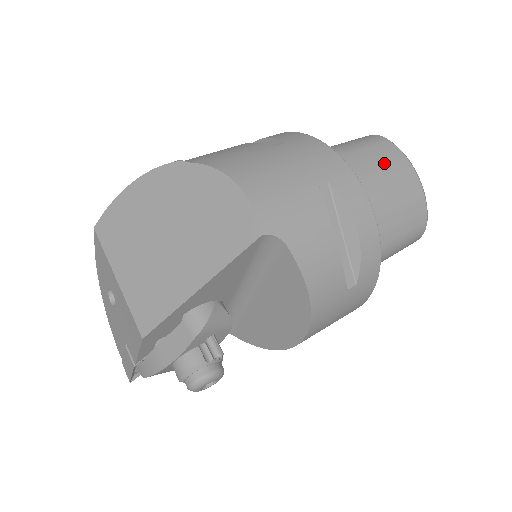
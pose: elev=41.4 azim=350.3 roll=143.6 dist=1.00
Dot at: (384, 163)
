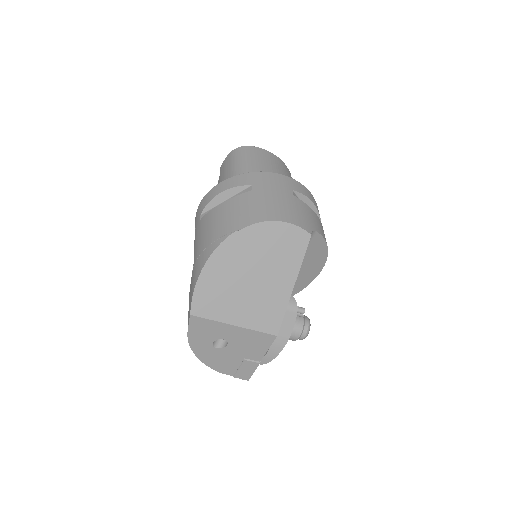
Dot at: (267, 161)
